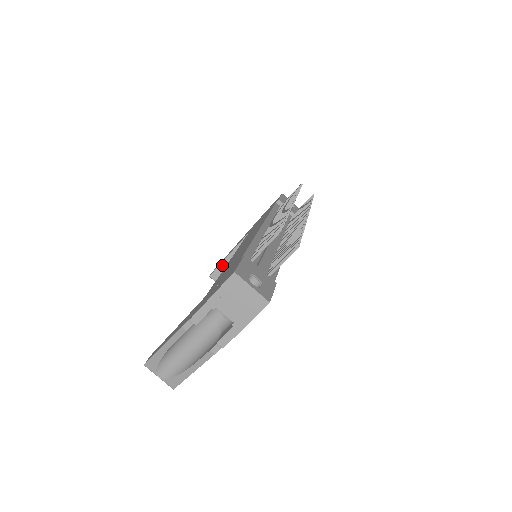
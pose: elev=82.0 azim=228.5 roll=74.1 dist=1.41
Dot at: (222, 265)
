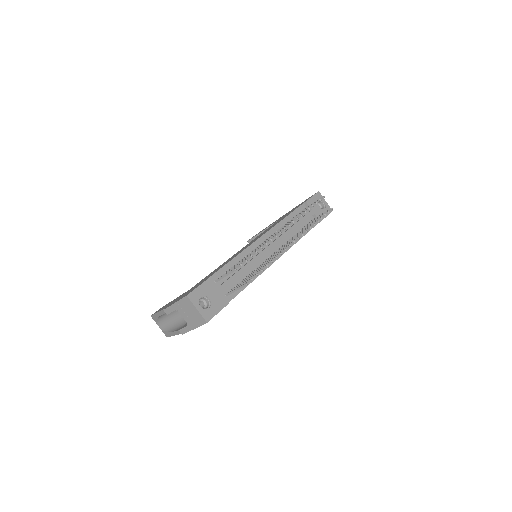
Dot at: occluded
